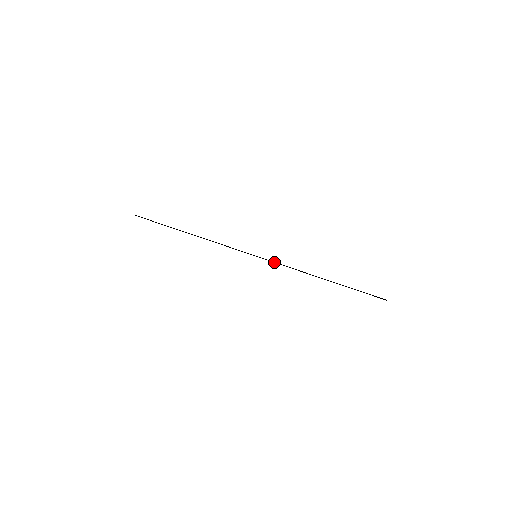
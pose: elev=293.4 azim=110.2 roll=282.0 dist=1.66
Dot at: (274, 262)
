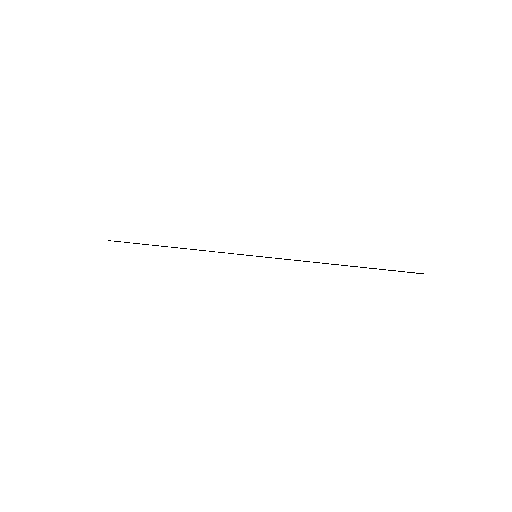
Dot at: occluded
